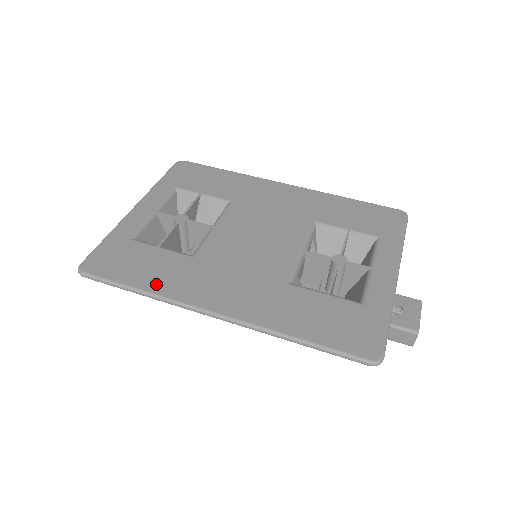
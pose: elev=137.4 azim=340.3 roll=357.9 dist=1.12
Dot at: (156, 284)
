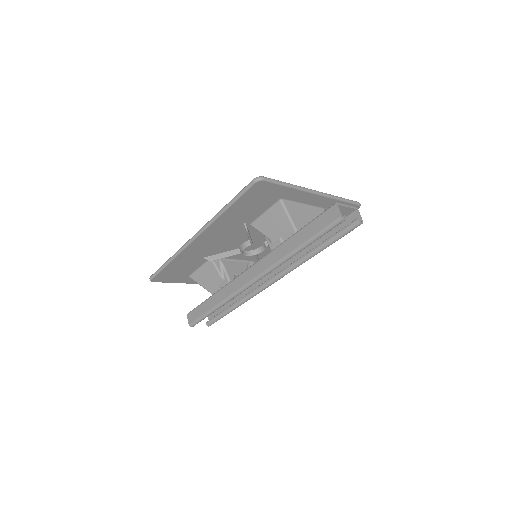
Dot at: occluded
